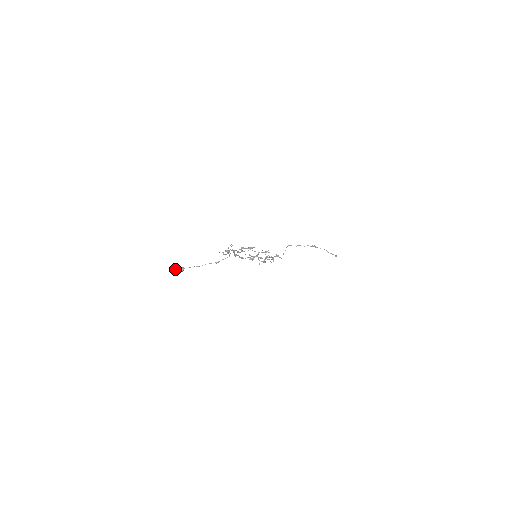
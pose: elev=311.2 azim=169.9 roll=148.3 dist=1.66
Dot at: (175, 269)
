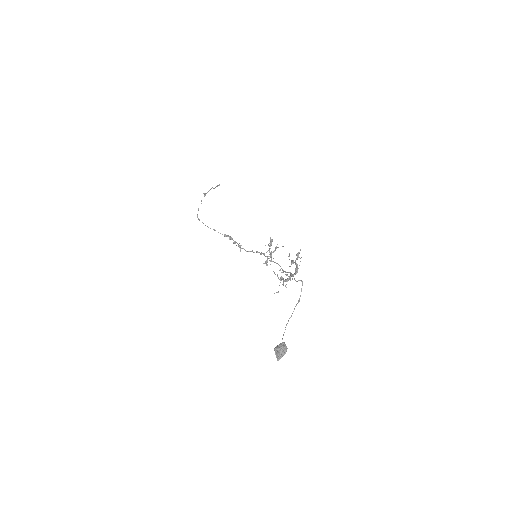
Dot at: (282, 354)
